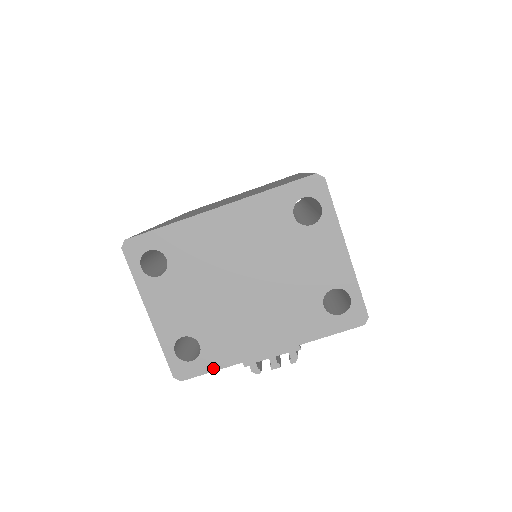
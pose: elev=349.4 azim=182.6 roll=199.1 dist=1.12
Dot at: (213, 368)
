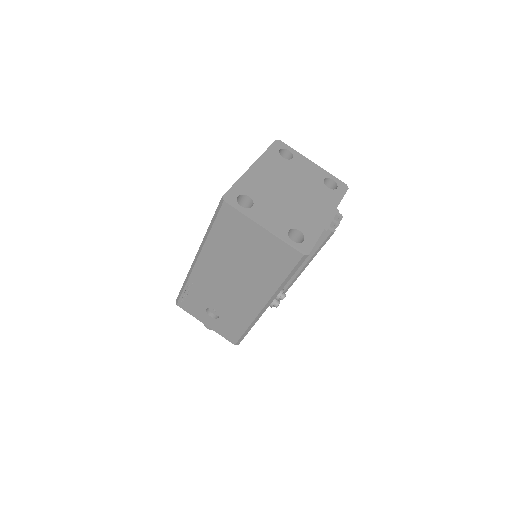
Dot at: (316, 239)
